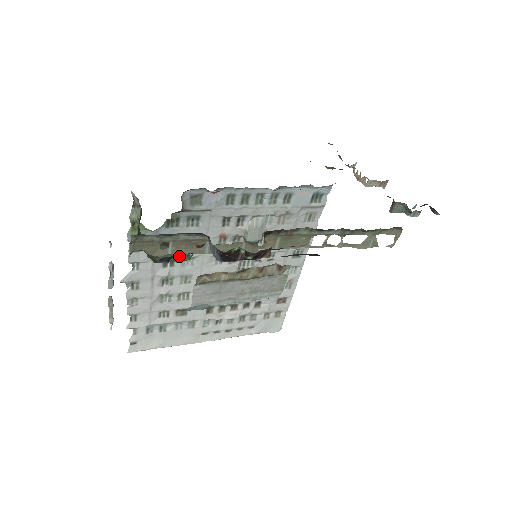
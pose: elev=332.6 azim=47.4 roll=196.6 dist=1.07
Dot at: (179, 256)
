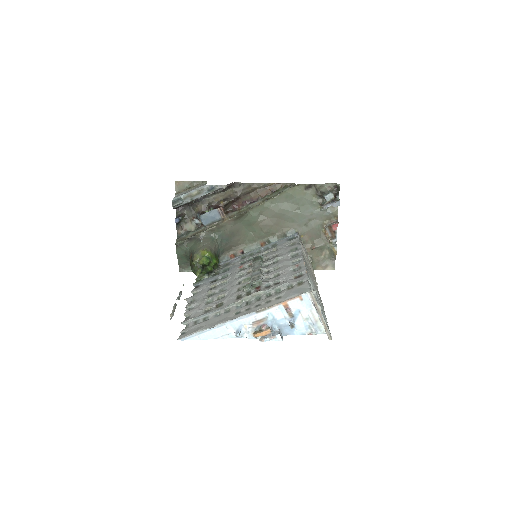
Dot at: (200, 248)
